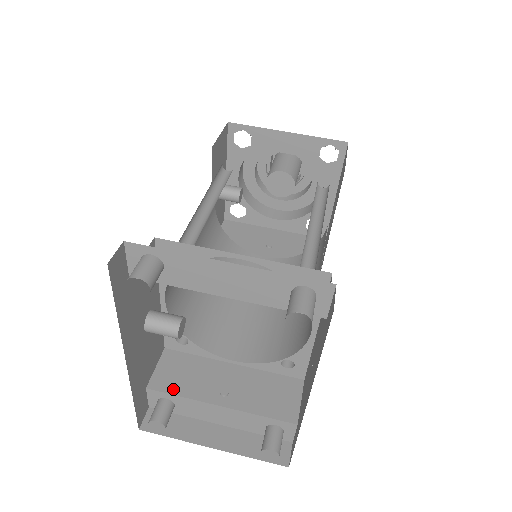
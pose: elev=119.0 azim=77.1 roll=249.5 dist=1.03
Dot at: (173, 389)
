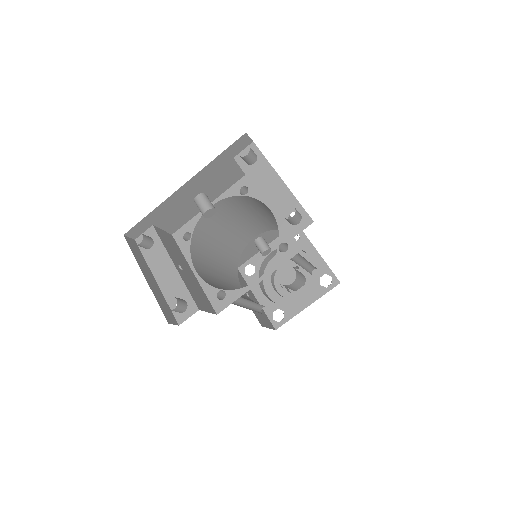
Dot at: (162, 239)
